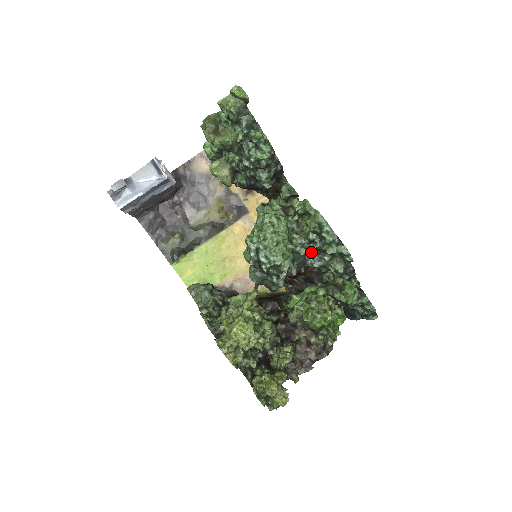
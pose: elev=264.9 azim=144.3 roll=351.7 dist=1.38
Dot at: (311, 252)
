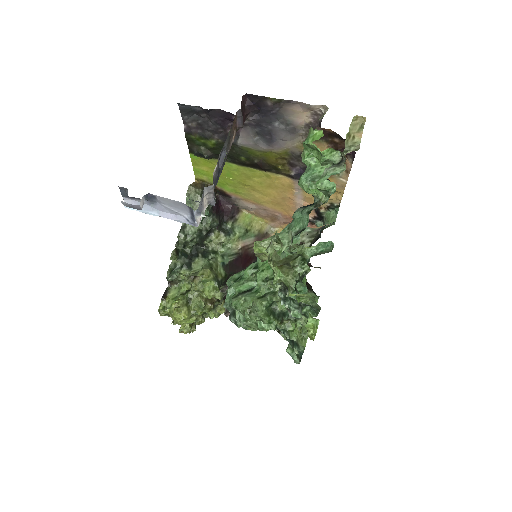
Dot at: occluded
